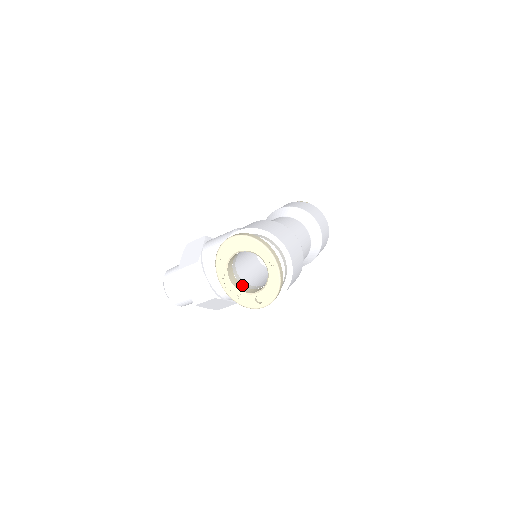
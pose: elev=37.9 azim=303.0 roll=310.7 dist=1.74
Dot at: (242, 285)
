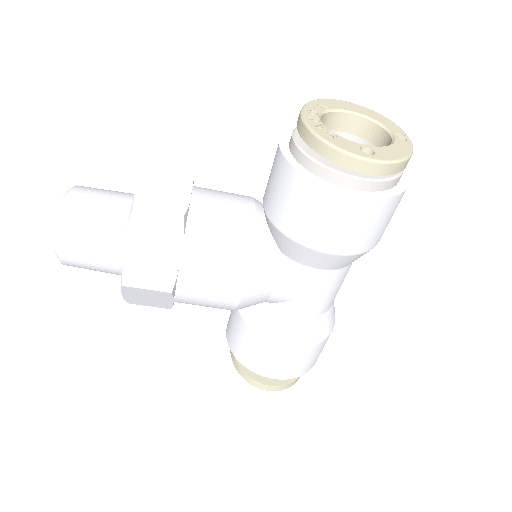
Dot at: occluded
